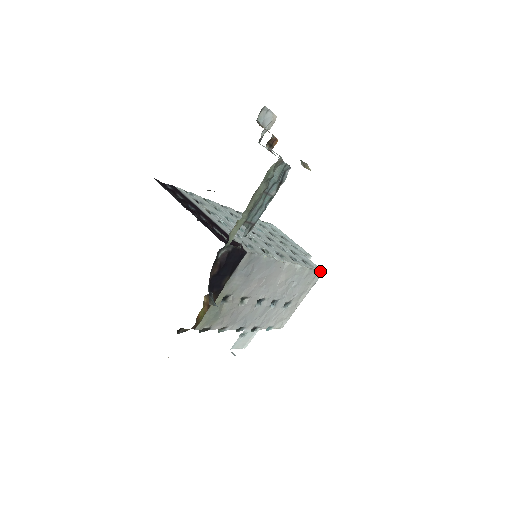
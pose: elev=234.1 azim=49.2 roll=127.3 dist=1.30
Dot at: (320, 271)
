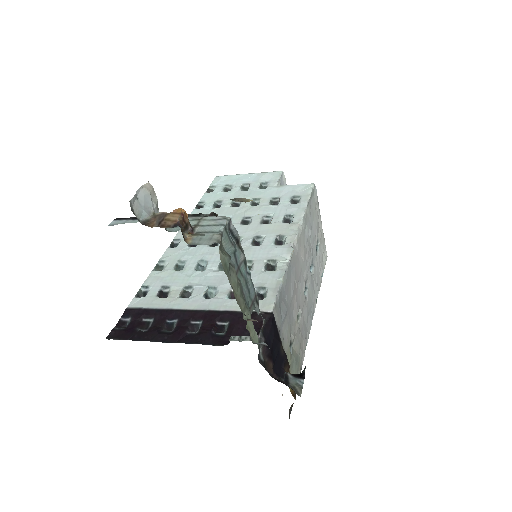
Dot at: (313, 189)
